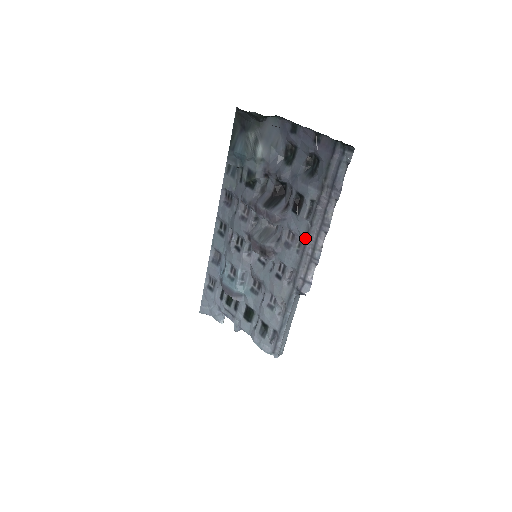
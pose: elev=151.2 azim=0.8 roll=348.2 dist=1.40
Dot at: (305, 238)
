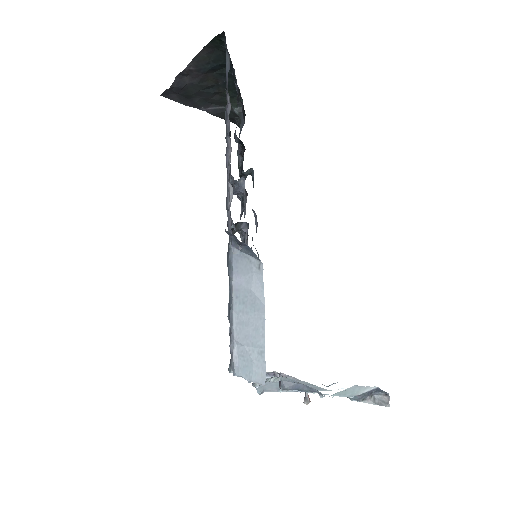
Dot at: (227, 164)
